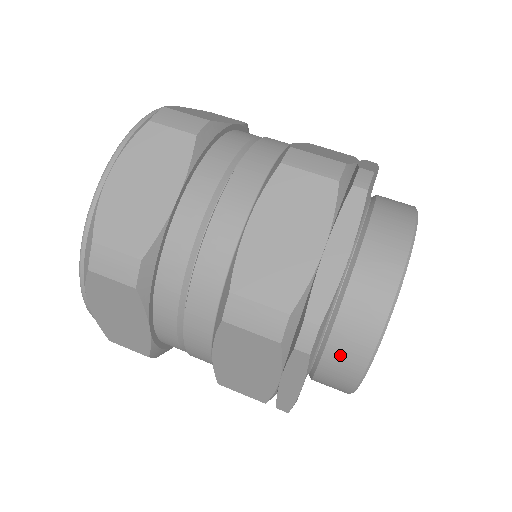
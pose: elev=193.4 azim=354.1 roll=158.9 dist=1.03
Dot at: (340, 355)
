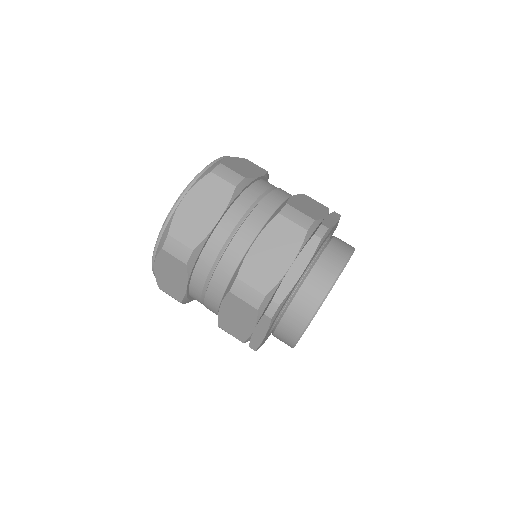
Dot at: (323, 268)
